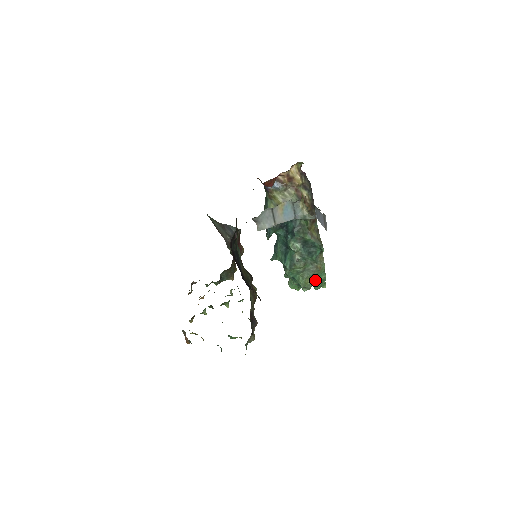
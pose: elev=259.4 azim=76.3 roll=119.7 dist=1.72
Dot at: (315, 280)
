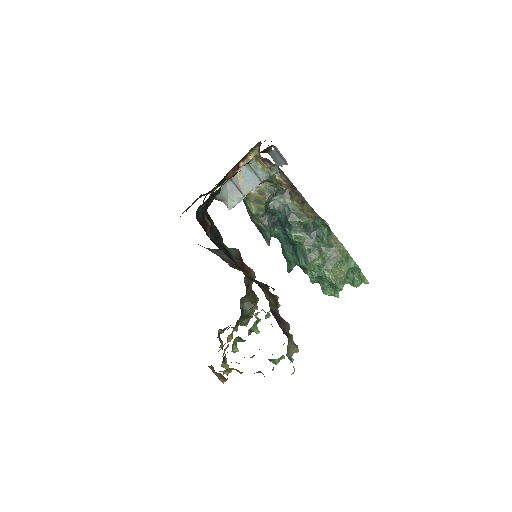
Dot at: (345, 271)
